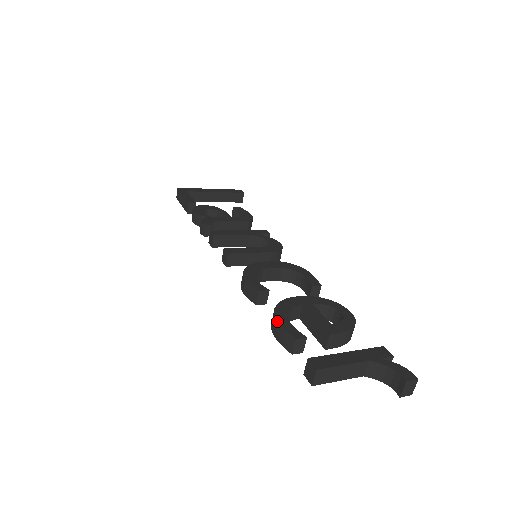
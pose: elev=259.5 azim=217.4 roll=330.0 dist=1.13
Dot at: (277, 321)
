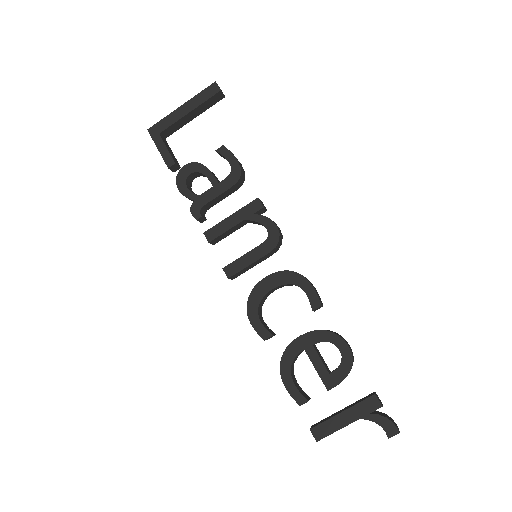
Dot at: occluded
